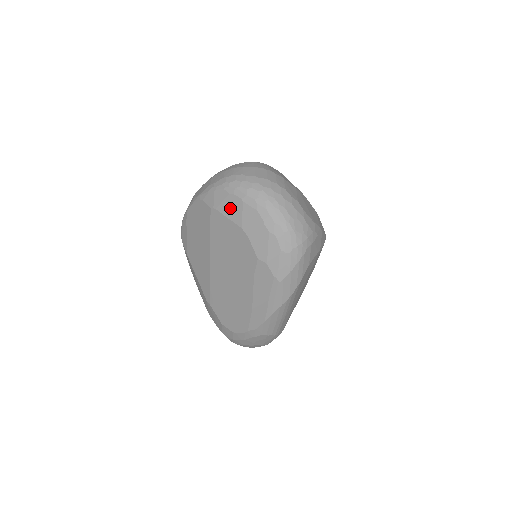
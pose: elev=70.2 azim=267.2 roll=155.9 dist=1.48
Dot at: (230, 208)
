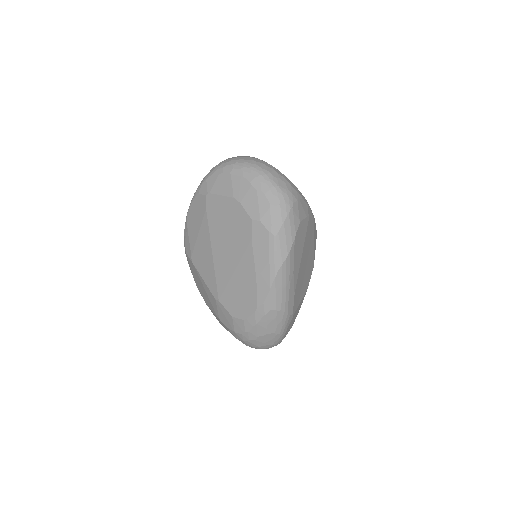
Dot at: (221, 186)
